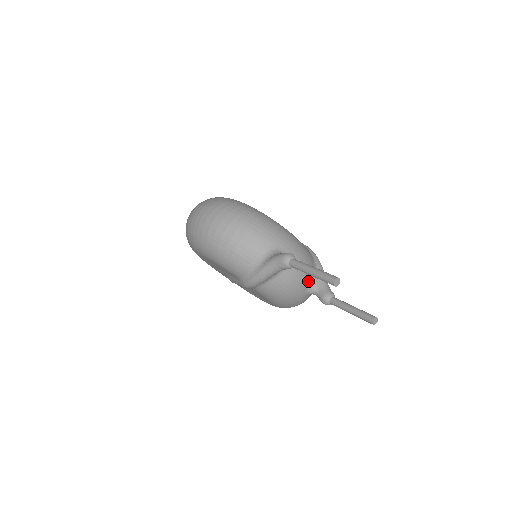
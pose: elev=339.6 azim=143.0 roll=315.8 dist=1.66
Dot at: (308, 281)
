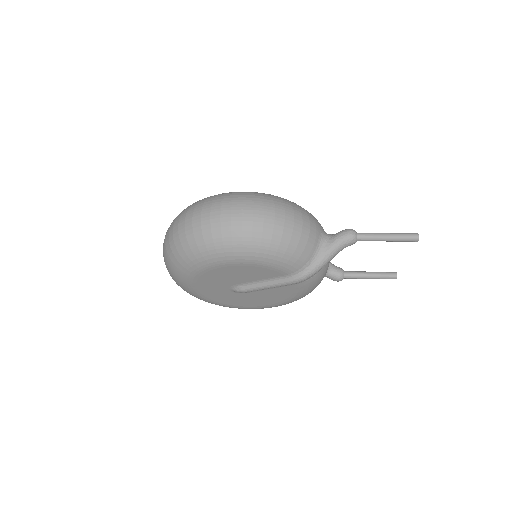
Dot at: occluded
